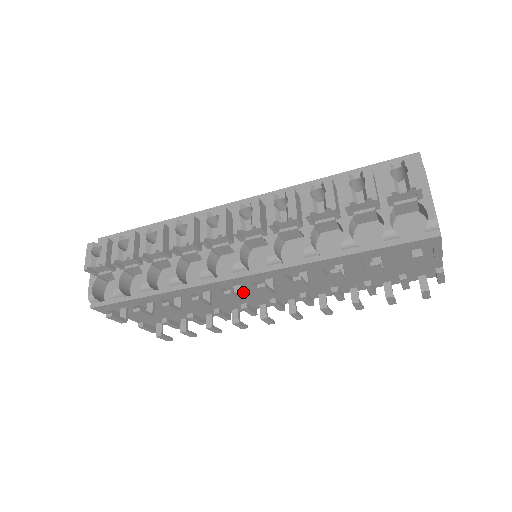
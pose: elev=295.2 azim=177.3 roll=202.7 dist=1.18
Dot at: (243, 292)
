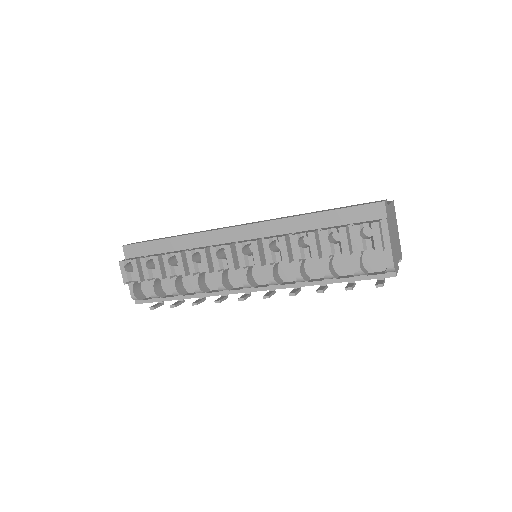
Dot at: occluded
